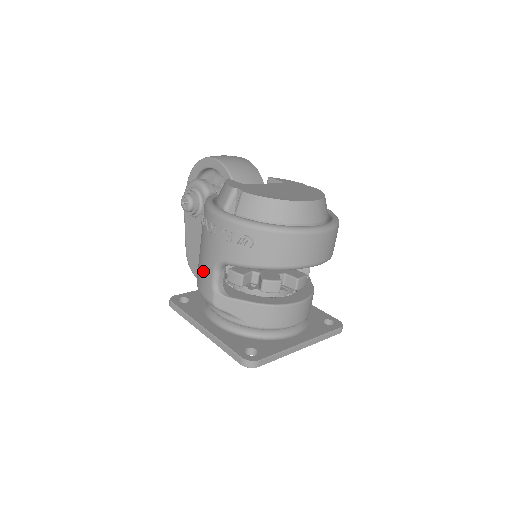
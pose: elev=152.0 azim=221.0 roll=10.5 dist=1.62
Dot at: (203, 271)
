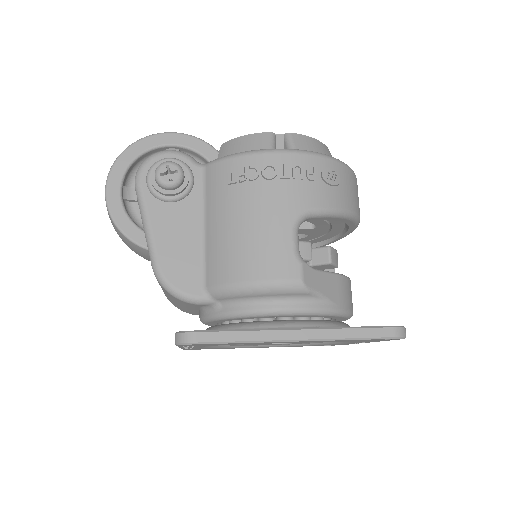
Dot at: (265, 243)
